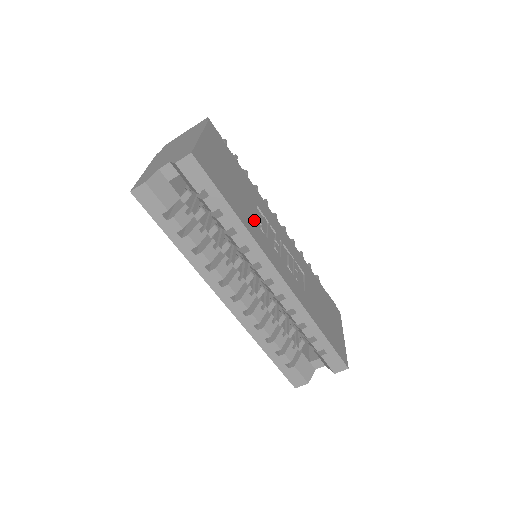
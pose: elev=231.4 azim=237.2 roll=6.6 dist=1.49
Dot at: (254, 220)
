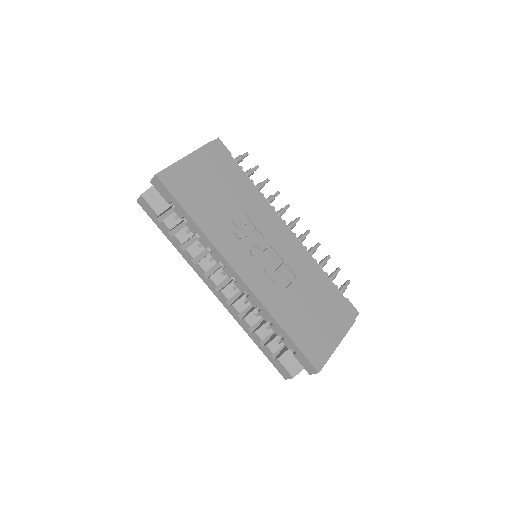
Dot at: (226, 226)
